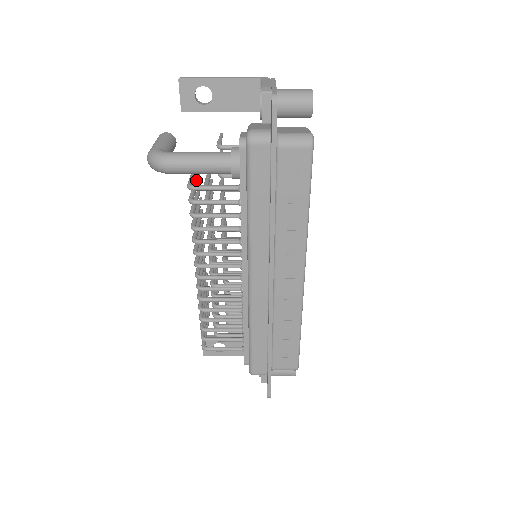
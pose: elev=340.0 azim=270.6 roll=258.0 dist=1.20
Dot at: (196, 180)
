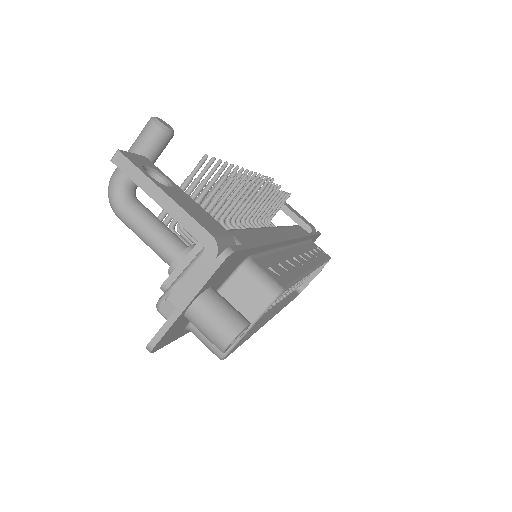
Dot at: (194, 183)
